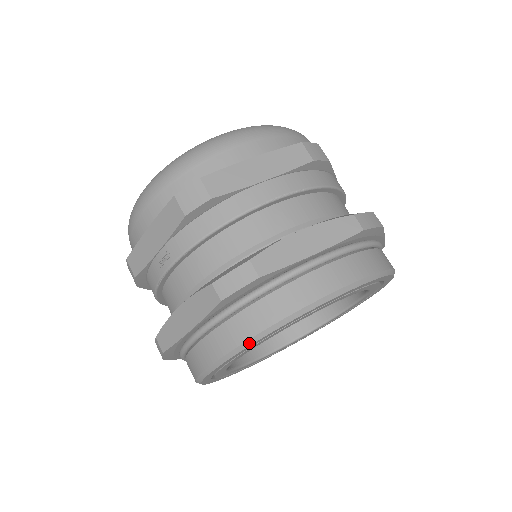
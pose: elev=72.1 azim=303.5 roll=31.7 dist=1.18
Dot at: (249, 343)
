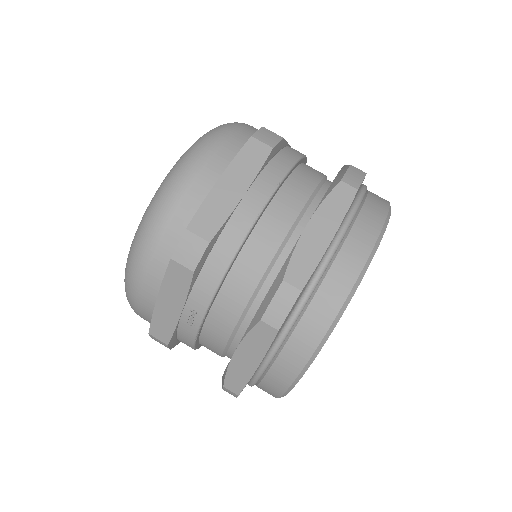
Dot at: (319, 348)
